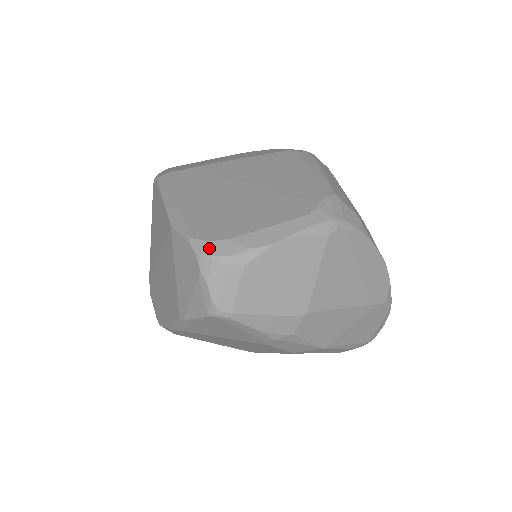
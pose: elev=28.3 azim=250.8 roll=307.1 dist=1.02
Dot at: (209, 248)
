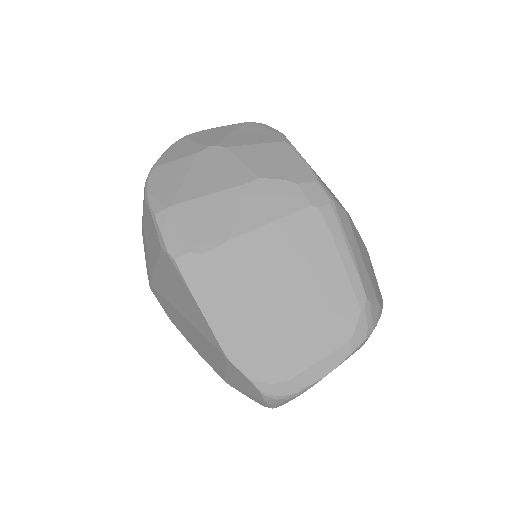
Dot at: (273, 391)
